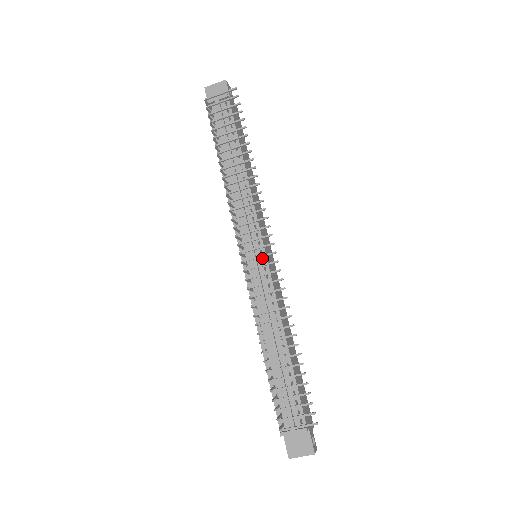
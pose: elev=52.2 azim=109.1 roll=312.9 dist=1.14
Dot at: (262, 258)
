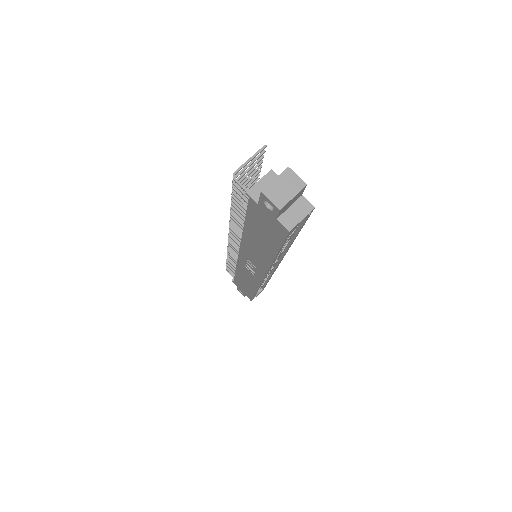
Dot at: occluded
